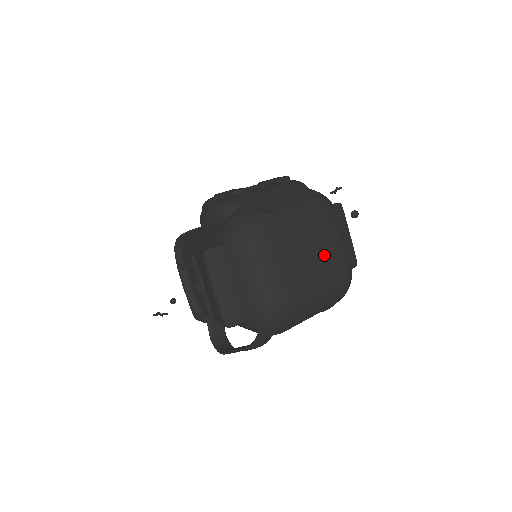
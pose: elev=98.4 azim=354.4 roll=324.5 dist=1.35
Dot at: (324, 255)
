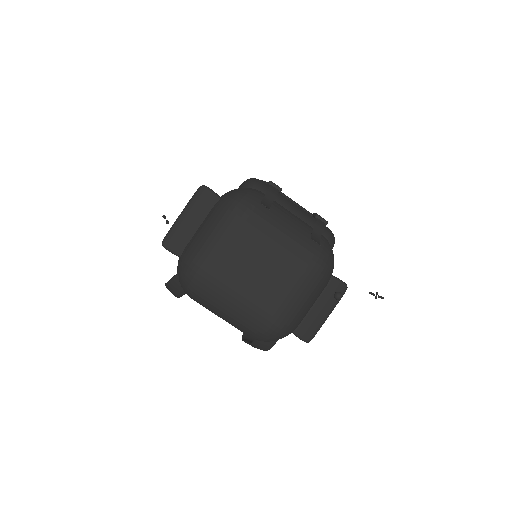
Dot at: (272, 283)
